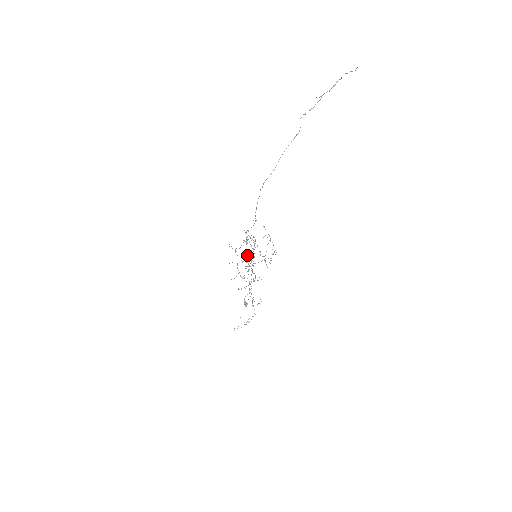
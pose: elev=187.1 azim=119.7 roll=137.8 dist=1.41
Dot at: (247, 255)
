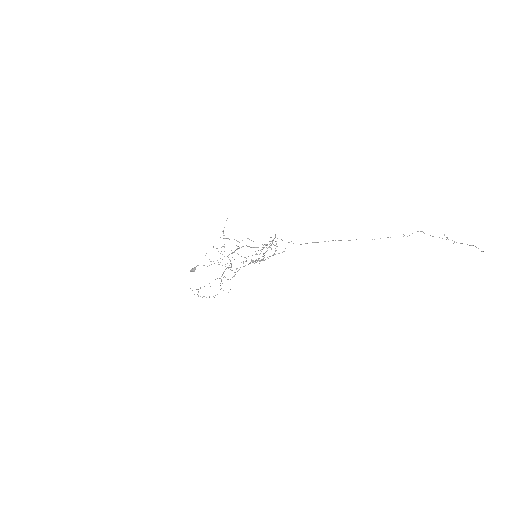
Dot at: occluded
